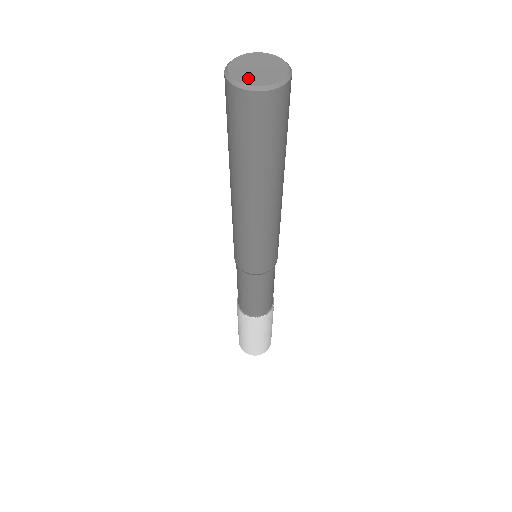
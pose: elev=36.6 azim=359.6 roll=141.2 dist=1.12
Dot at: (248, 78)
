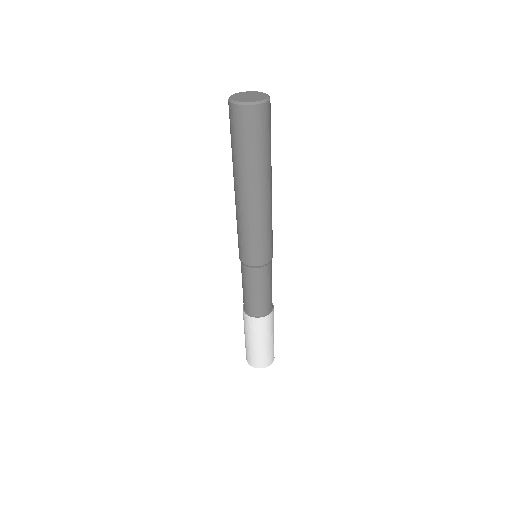
Dot at: (243, 100)
